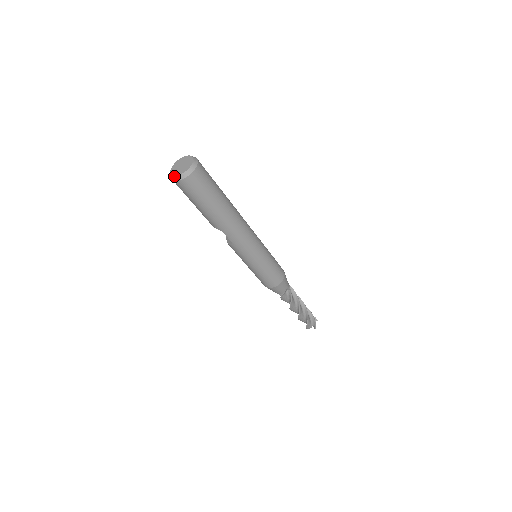
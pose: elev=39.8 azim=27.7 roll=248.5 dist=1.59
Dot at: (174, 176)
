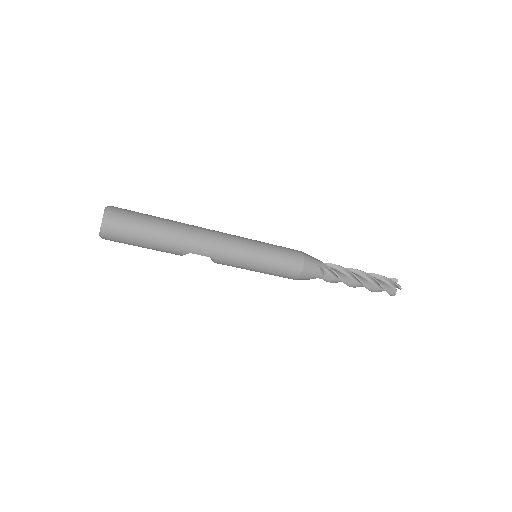
Dot at: (99, 234)
